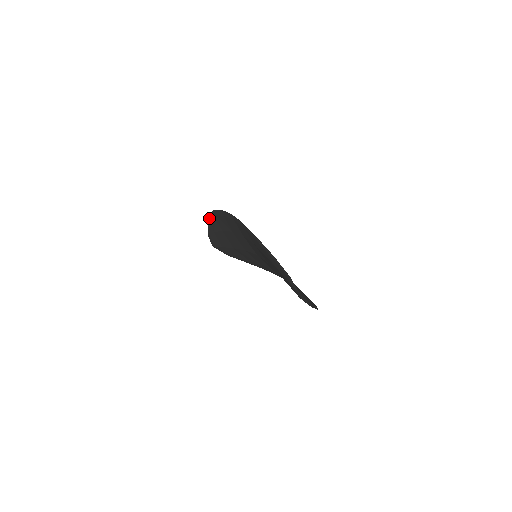
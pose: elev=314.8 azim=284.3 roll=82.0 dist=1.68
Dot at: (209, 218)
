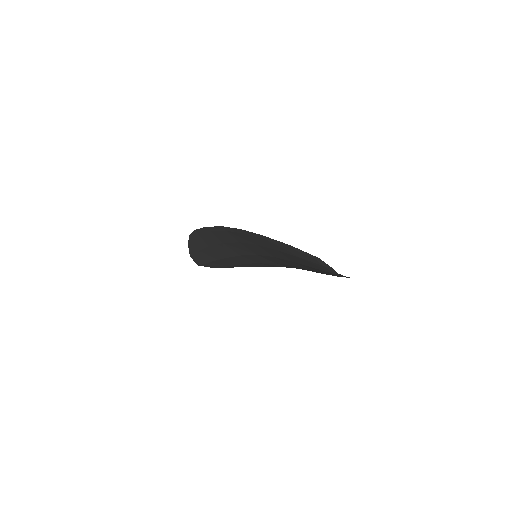
Dot at: (189, 240)
